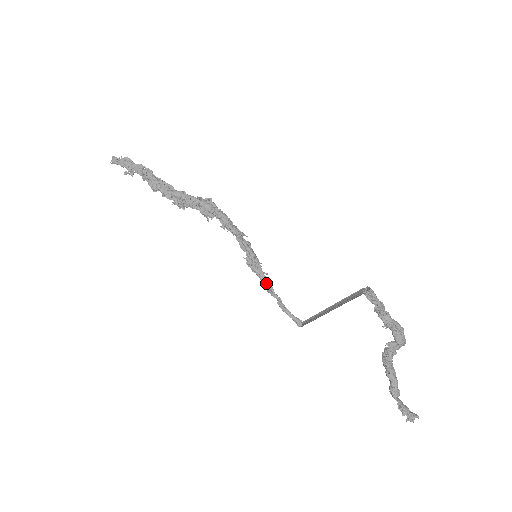
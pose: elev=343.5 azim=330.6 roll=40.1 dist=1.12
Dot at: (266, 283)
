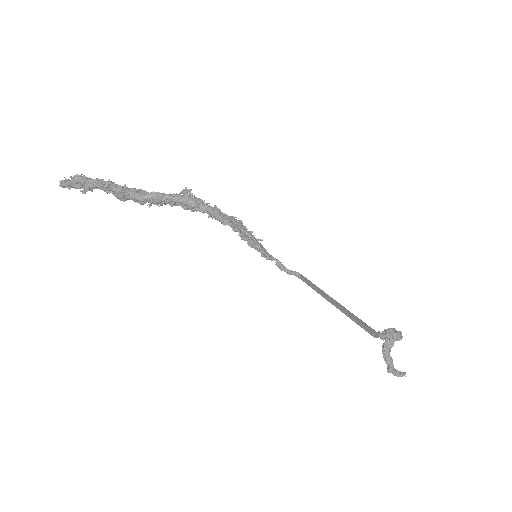
Dot at: (264, 254)
